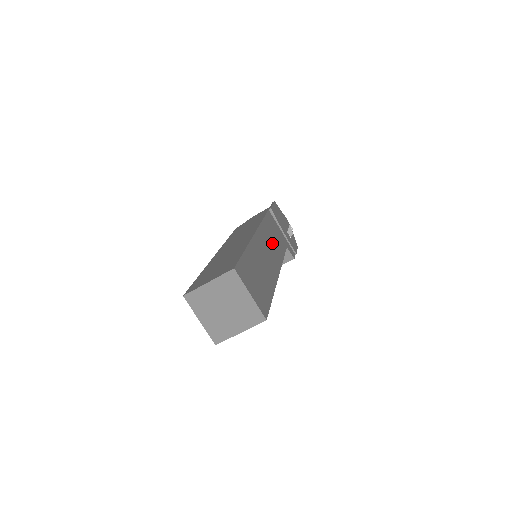
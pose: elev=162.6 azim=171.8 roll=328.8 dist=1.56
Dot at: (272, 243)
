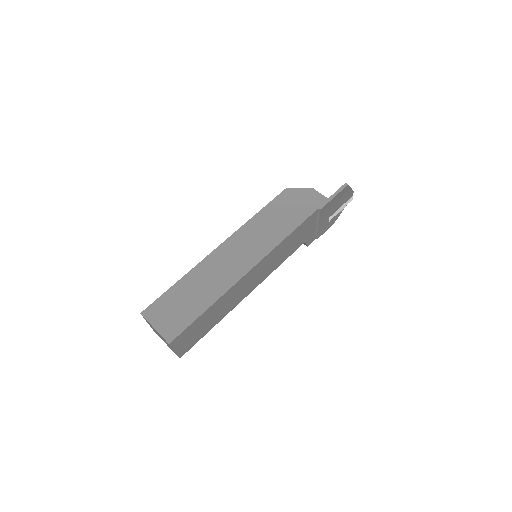
Dot at: (274, 261)
